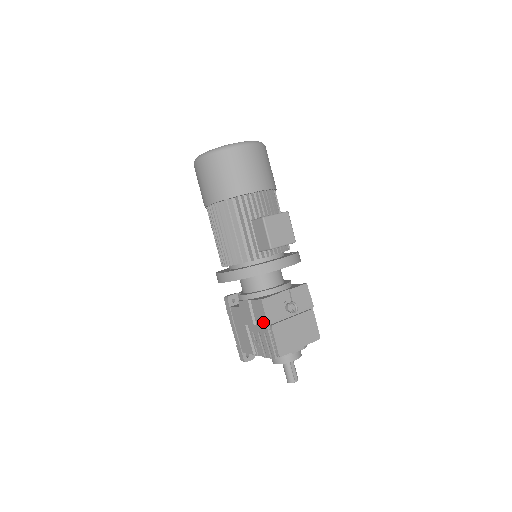
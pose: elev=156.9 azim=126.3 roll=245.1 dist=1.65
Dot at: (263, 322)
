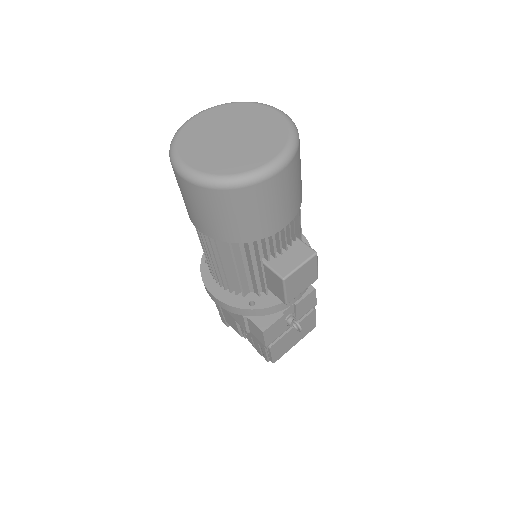
Dot at: (260, 342)
